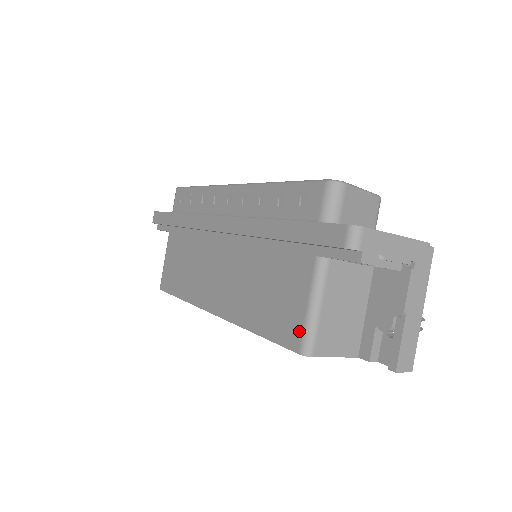
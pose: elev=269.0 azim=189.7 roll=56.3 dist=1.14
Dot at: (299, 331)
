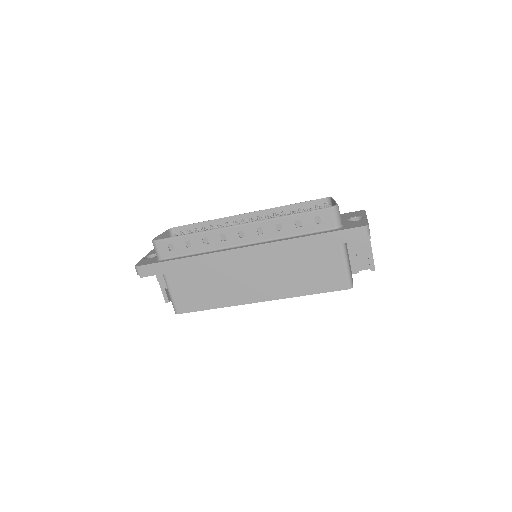
Dot at: (344, 280)
